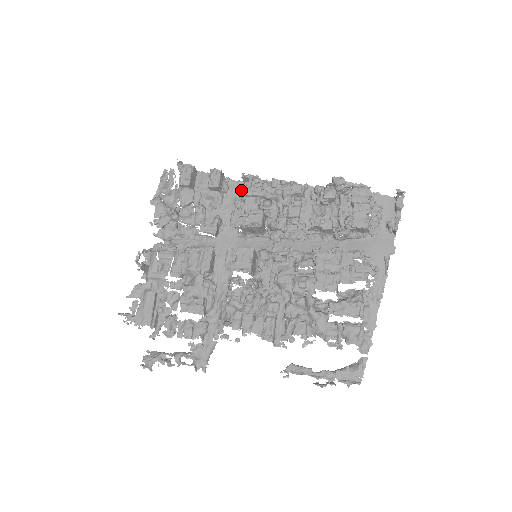
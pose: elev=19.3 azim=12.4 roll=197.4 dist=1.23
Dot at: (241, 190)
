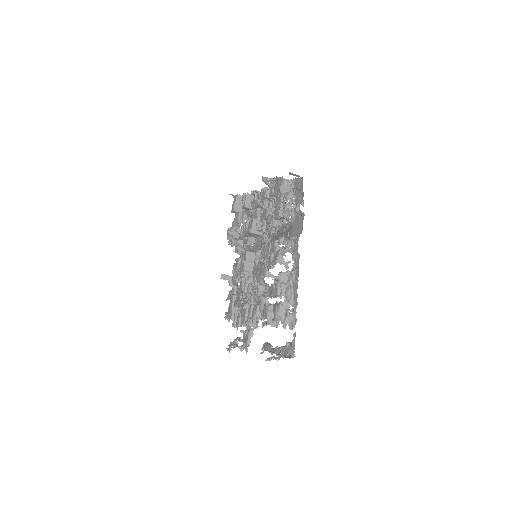
Dot at: occluded
